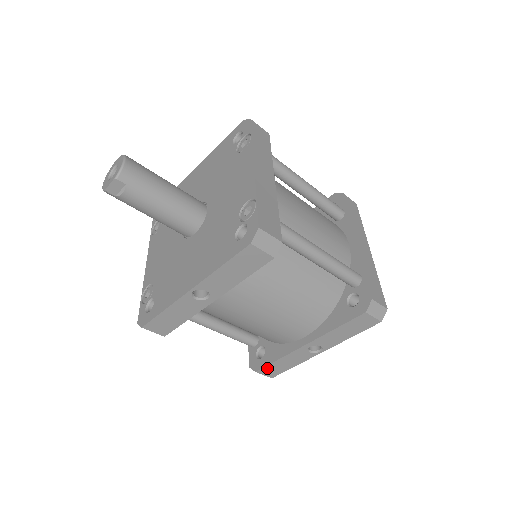
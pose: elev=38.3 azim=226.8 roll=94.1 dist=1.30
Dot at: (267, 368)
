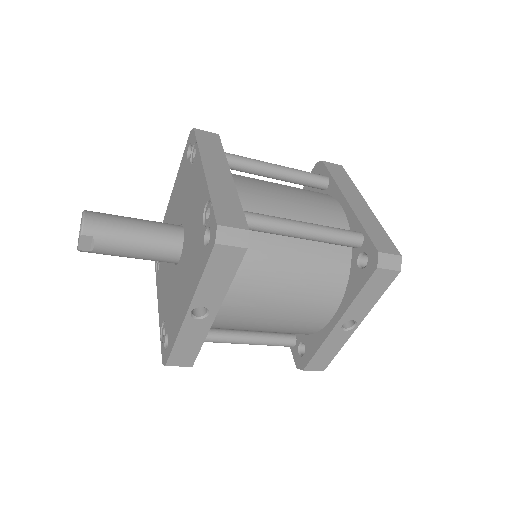
Dot at: (312, 362)
